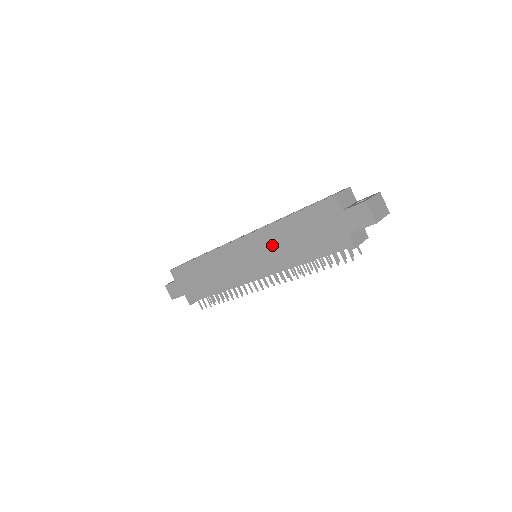
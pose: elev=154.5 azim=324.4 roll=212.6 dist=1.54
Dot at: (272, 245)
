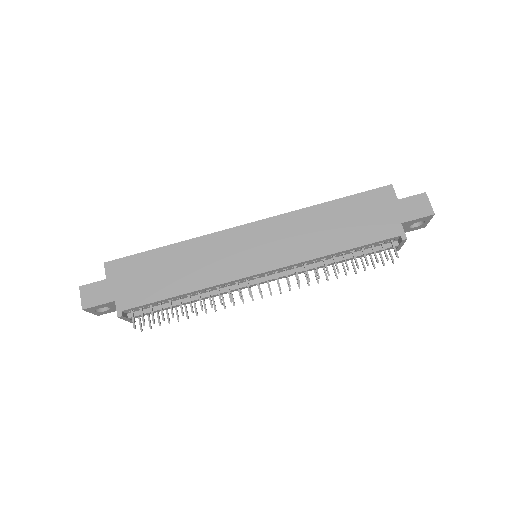
Dot at: (299, 232)
